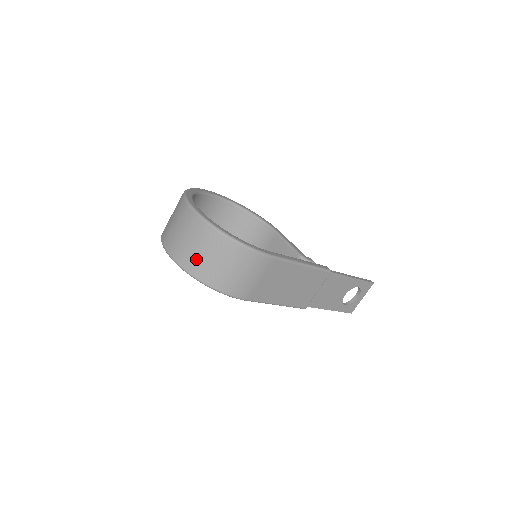
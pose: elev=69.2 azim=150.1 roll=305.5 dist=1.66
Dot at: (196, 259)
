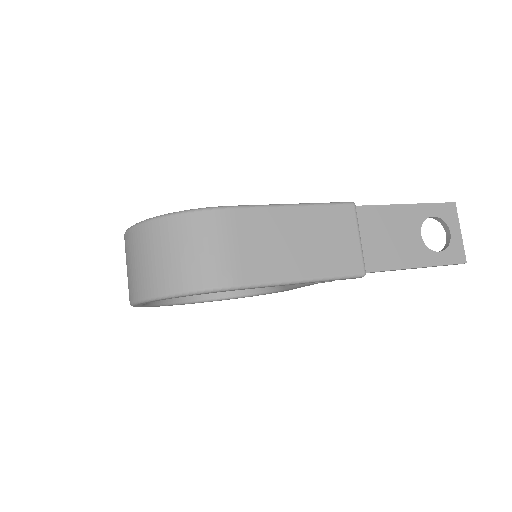
Dot at: (145, 274)
